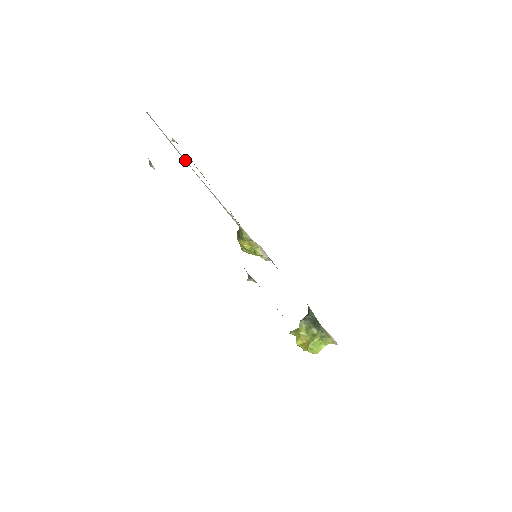
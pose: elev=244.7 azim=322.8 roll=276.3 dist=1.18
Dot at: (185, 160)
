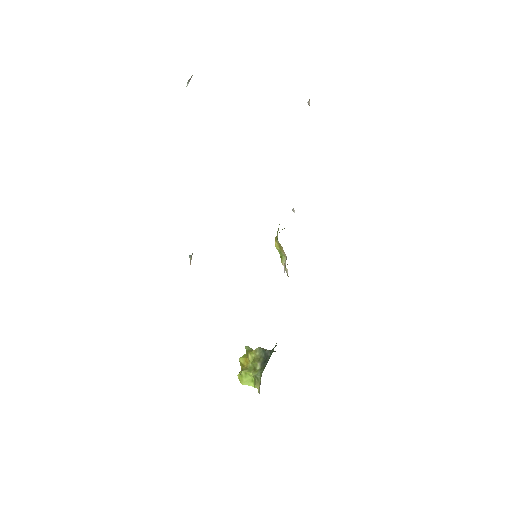
Dot at: occluded
